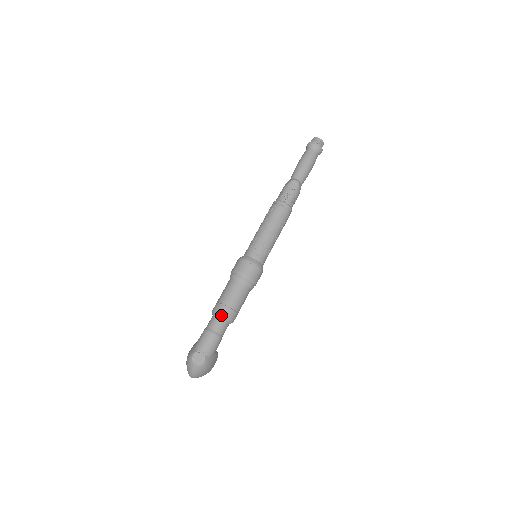
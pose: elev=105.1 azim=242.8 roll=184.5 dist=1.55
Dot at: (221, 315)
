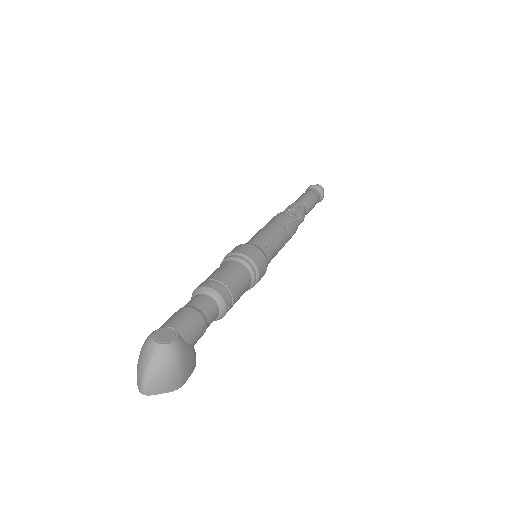
Dot at: (208, 290)
